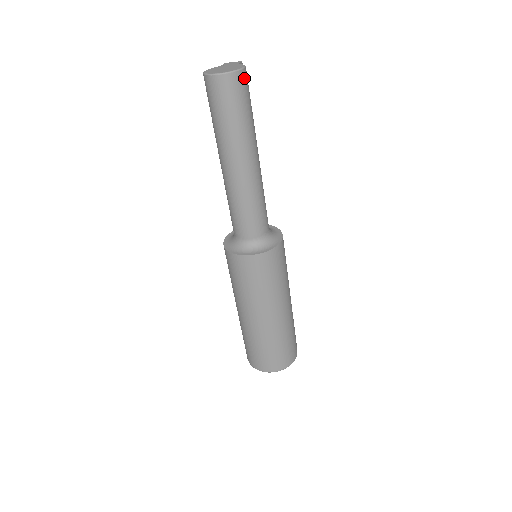
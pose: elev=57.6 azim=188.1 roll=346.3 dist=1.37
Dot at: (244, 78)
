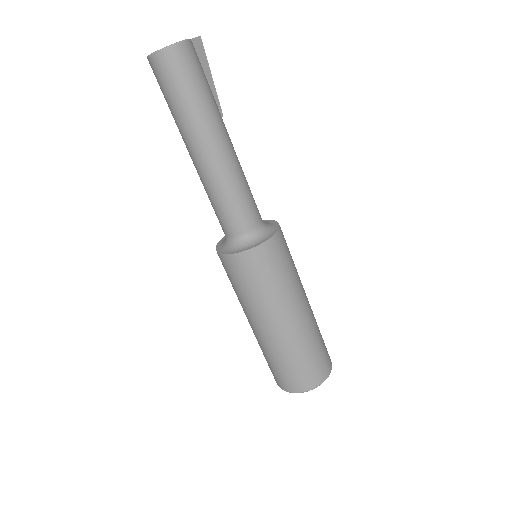
Dot at: (183, 53)
